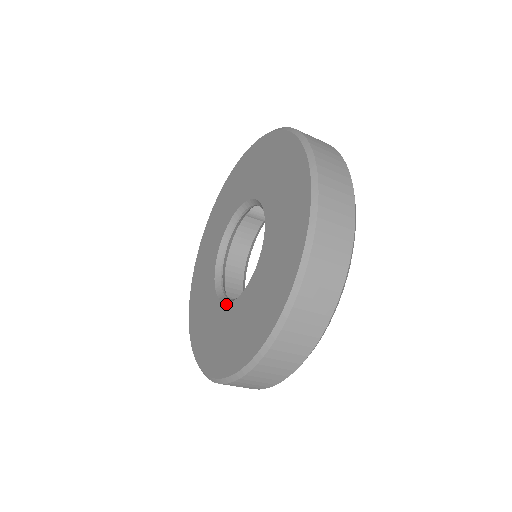
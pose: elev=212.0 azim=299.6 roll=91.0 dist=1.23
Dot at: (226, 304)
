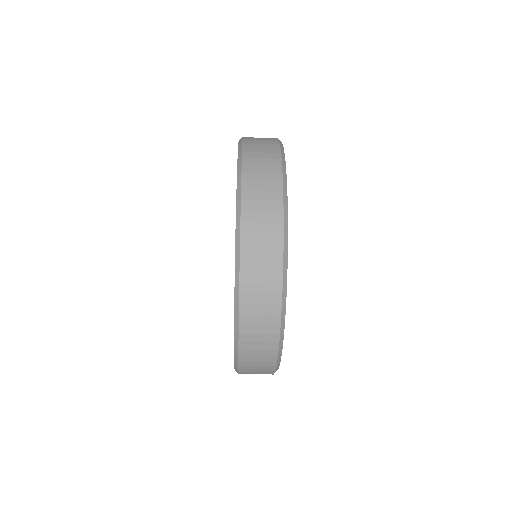
Dot at: occluded
